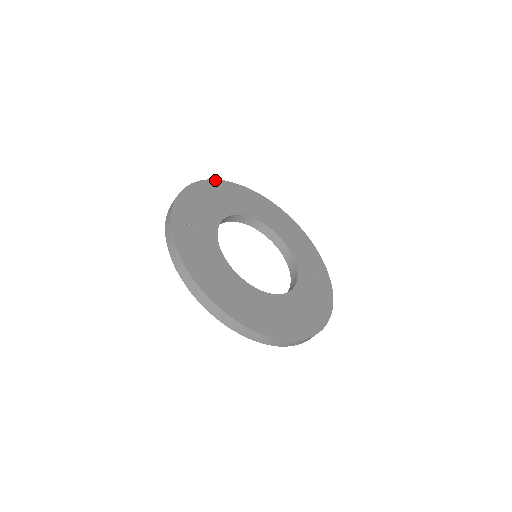
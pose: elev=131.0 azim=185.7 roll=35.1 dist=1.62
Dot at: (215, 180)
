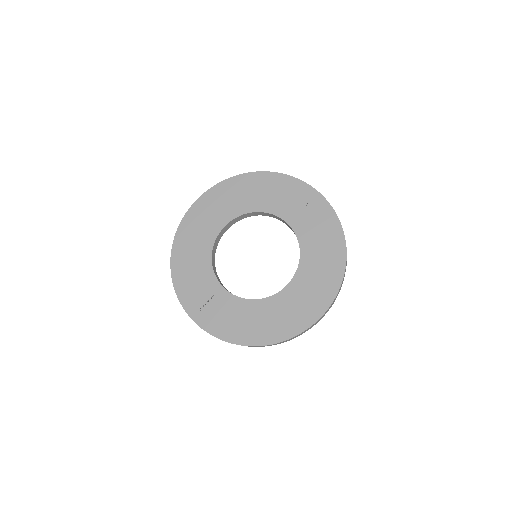
Dot at: (176, 235)
